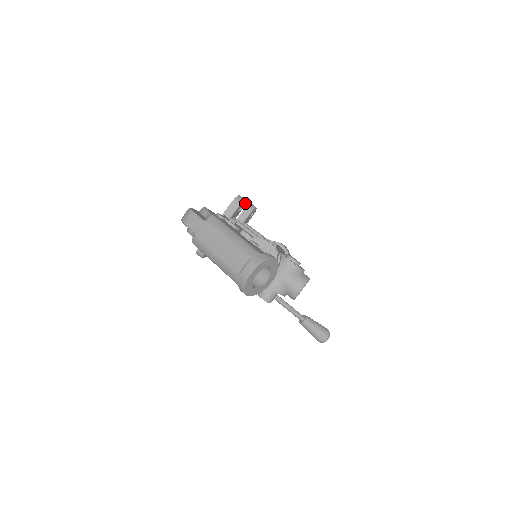
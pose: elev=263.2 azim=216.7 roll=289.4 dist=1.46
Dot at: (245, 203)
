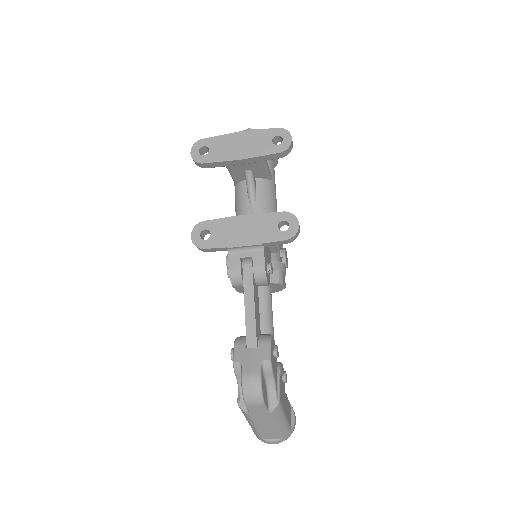
Dot at: occluded
